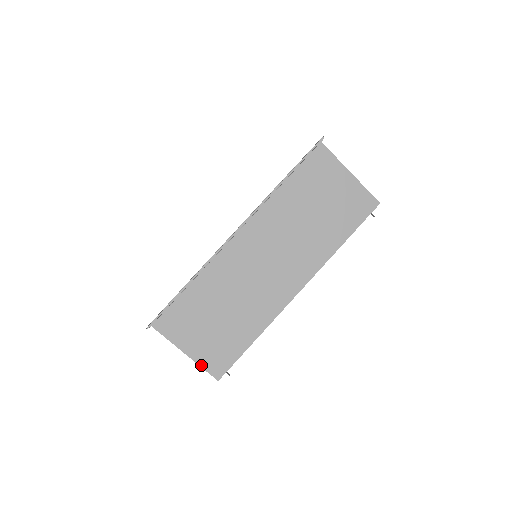
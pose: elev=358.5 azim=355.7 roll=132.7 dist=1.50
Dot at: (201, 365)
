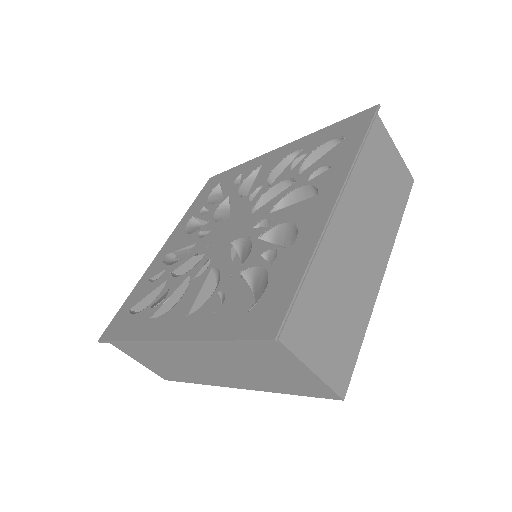
Dot at: (327, 383)
